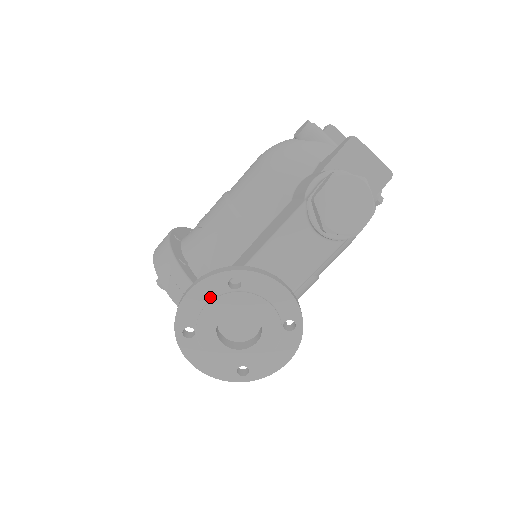
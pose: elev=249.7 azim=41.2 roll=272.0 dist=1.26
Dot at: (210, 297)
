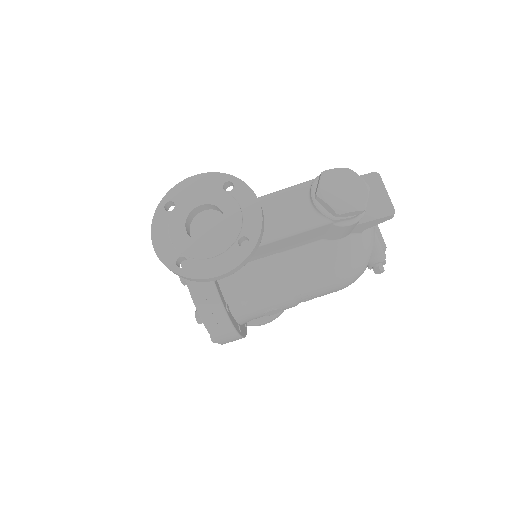
Dot at: (205, 187)
